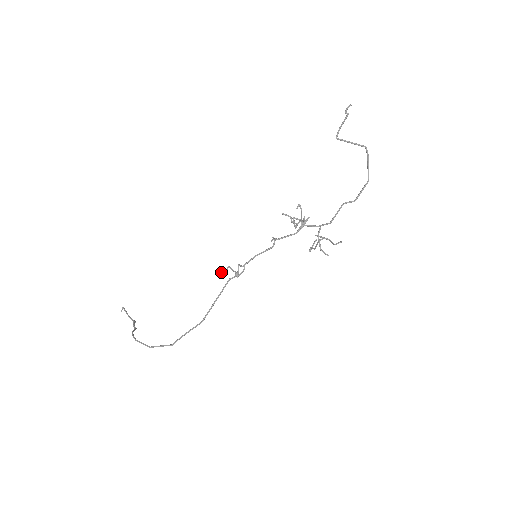
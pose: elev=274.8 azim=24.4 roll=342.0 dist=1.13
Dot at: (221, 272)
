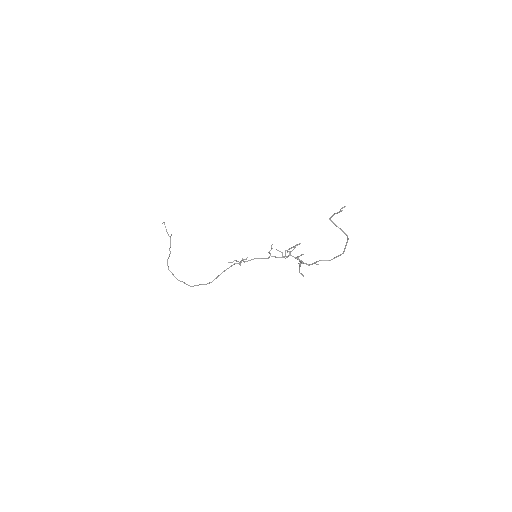
Dot at: (229, 262)
